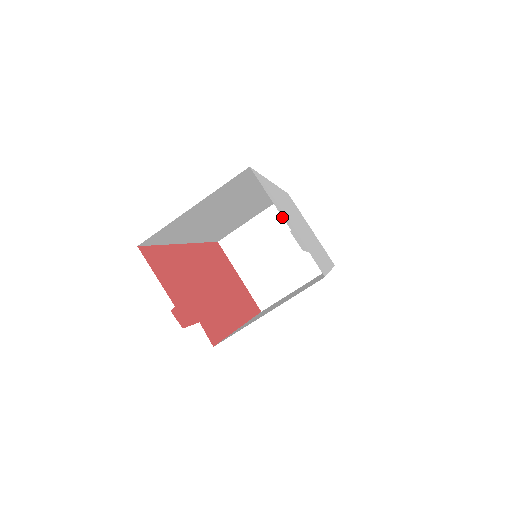
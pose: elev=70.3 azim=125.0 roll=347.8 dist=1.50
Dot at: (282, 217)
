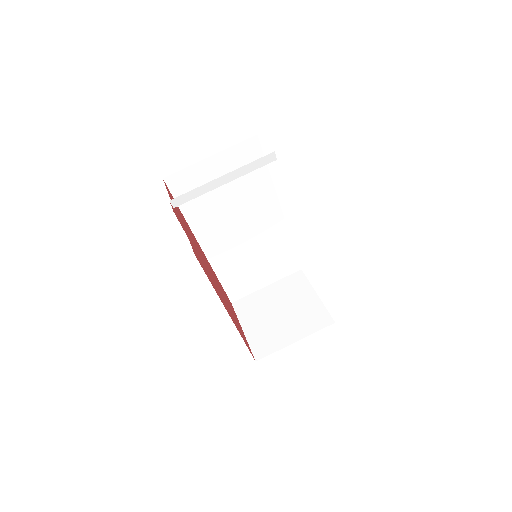
Dot at: (293, 285)
